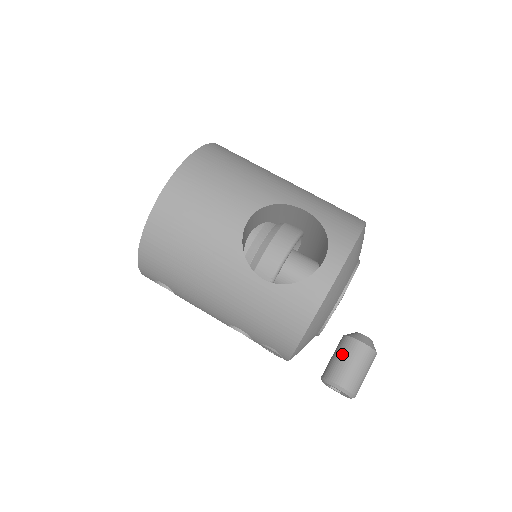
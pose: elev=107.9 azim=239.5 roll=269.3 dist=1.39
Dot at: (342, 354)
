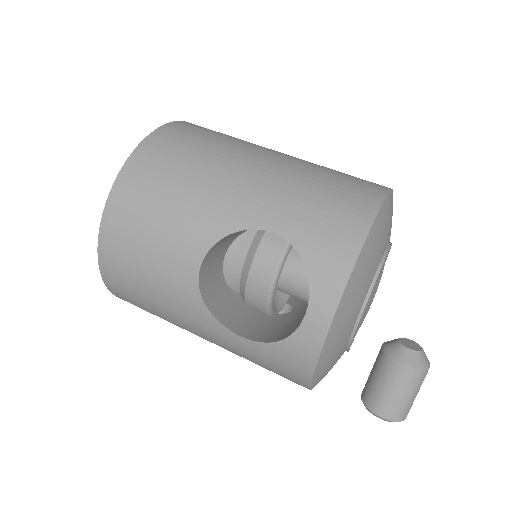
Dot at: (379, 376)
